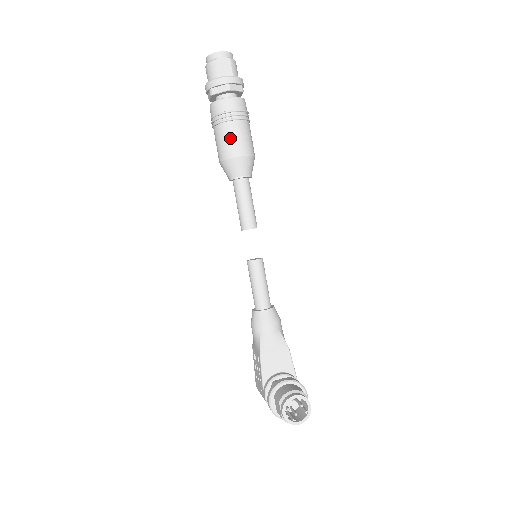
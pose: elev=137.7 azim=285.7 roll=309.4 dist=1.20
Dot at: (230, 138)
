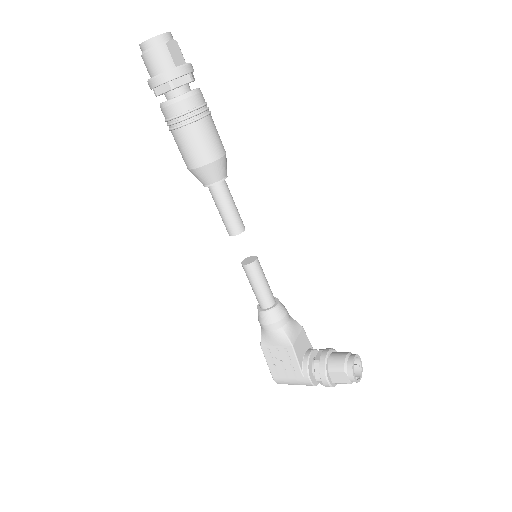
Dot at: (209, 137)
